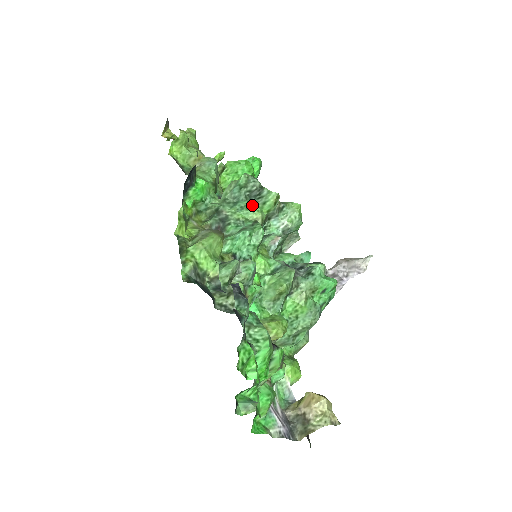
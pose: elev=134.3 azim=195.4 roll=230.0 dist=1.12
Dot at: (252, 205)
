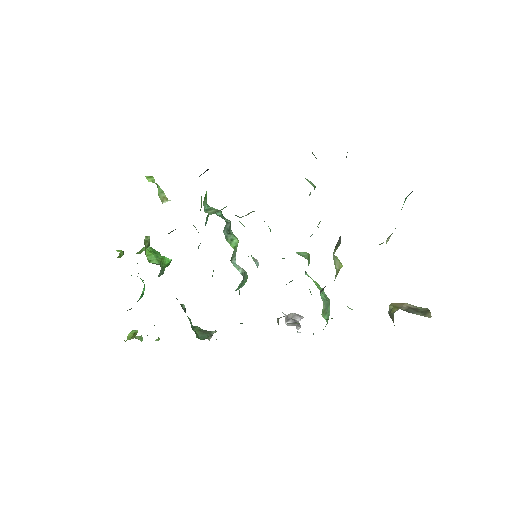
Dot at: occluded
